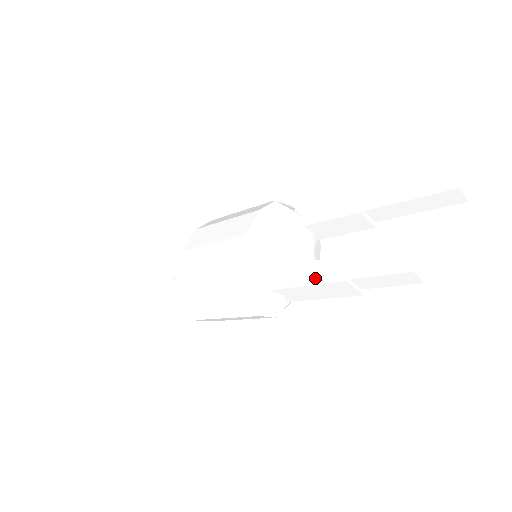
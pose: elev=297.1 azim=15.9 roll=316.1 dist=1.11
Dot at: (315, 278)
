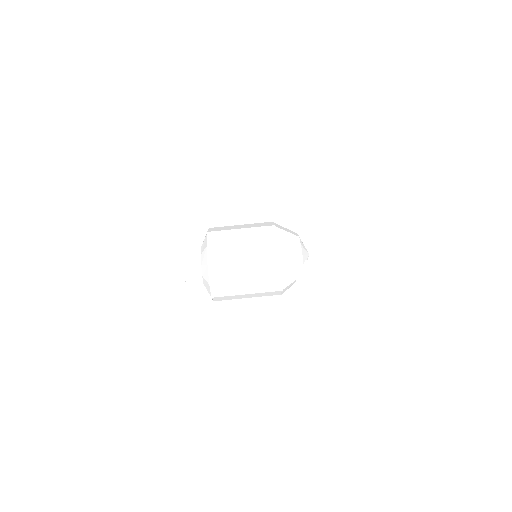
Dot at: (327, 267)
